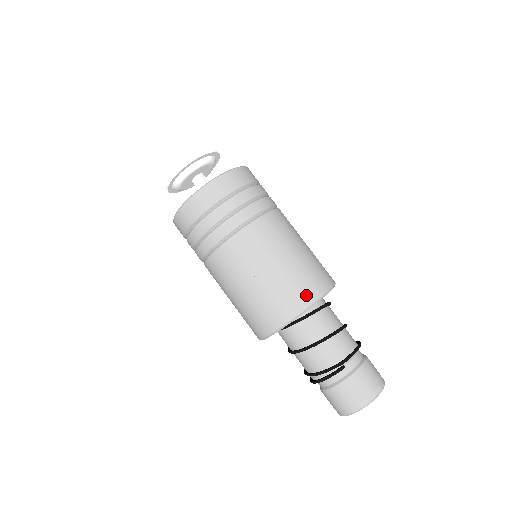
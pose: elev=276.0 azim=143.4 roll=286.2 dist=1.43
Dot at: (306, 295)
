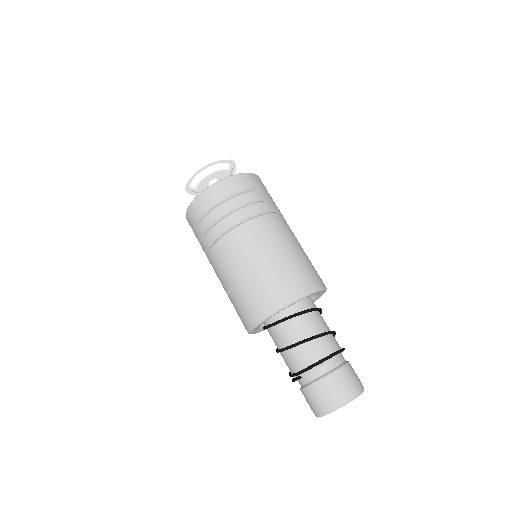
Dot at: (257, 311)
